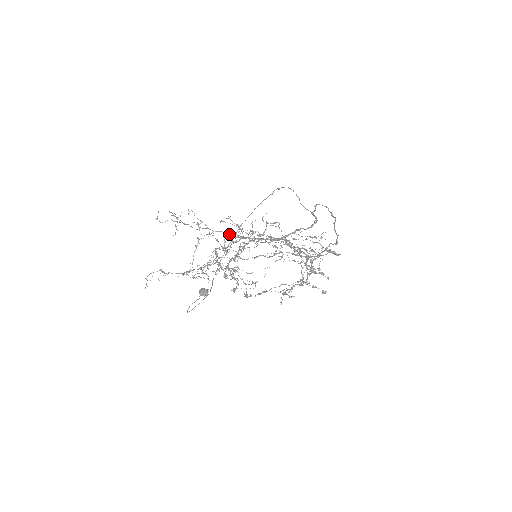
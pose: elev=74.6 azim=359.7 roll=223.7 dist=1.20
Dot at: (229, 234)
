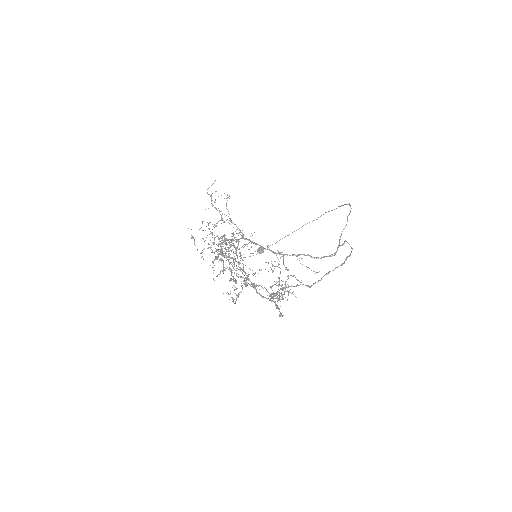
Dot at: occluded
